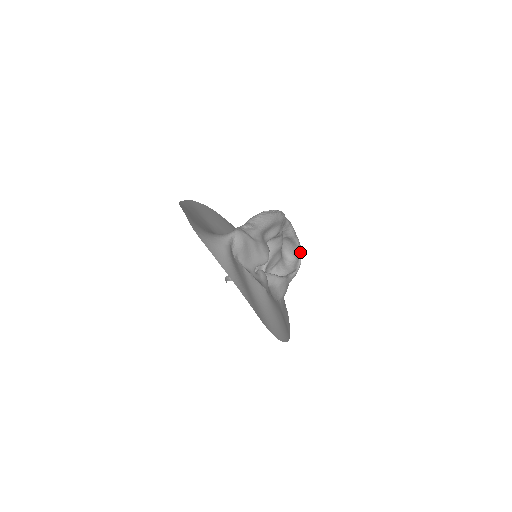
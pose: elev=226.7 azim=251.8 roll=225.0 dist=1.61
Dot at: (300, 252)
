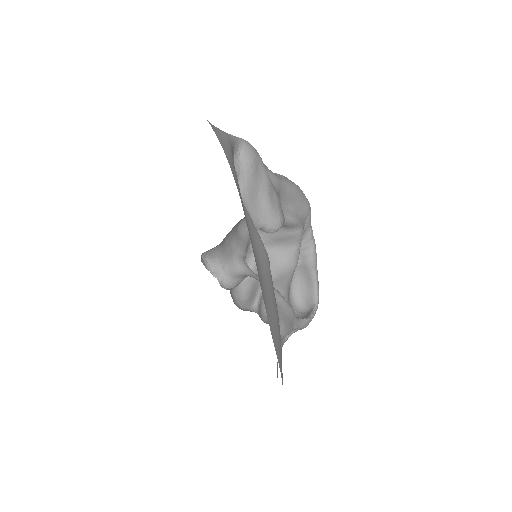
Dot at: (317, 298)
